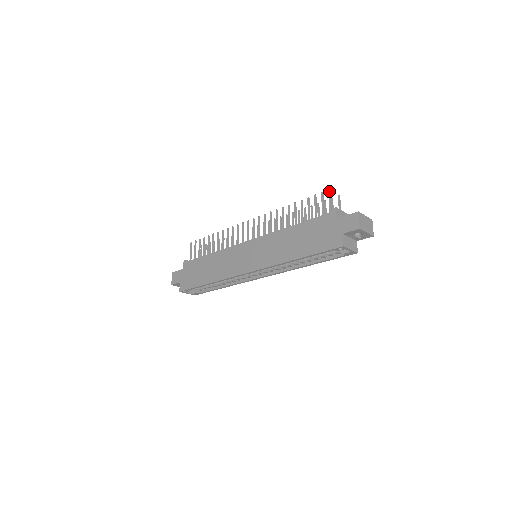
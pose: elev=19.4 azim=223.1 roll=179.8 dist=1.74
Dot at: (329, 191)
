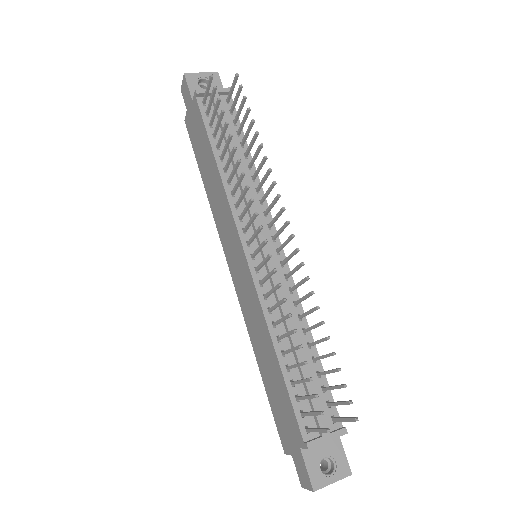
Dot at: (325, 432)
